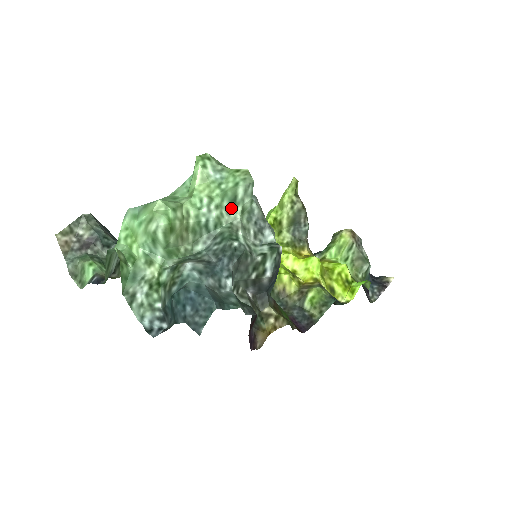
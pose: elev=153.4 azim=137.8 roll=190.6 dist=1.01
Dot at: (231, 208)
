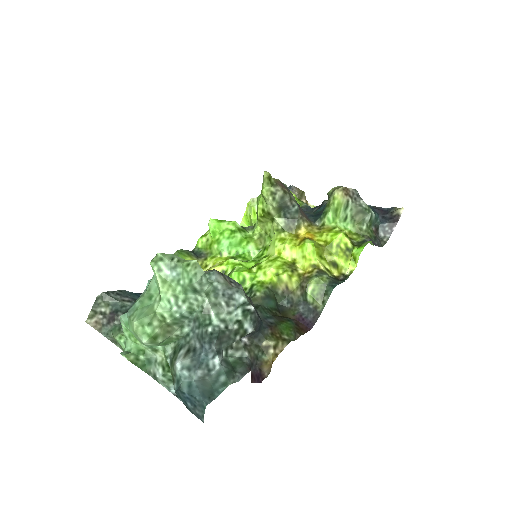
Dot at: (197, 295)
